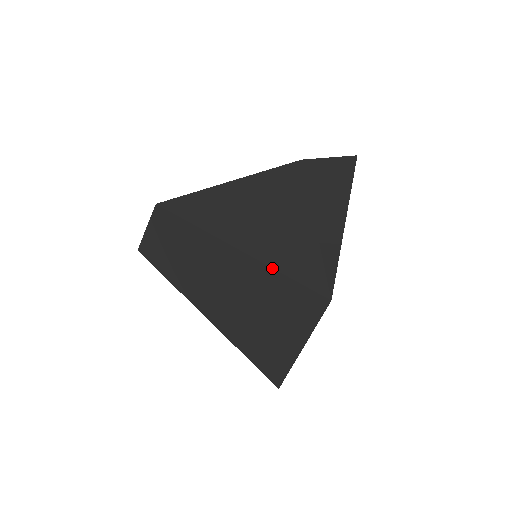
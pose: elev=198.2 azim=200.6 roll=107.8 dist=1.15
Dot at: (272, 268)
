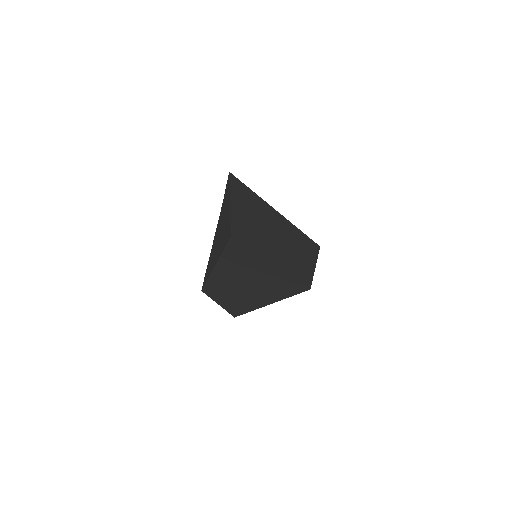
Dot at: (221, 254)
